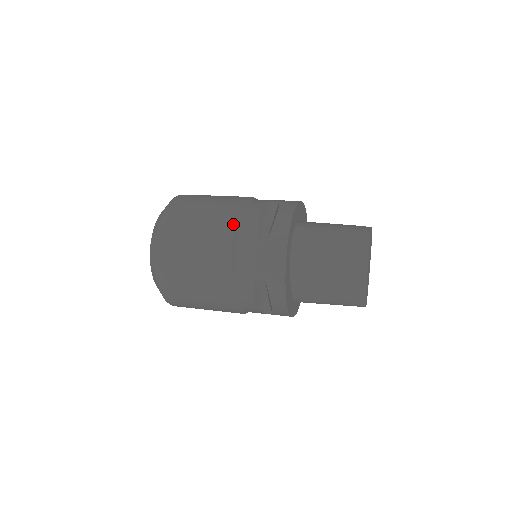
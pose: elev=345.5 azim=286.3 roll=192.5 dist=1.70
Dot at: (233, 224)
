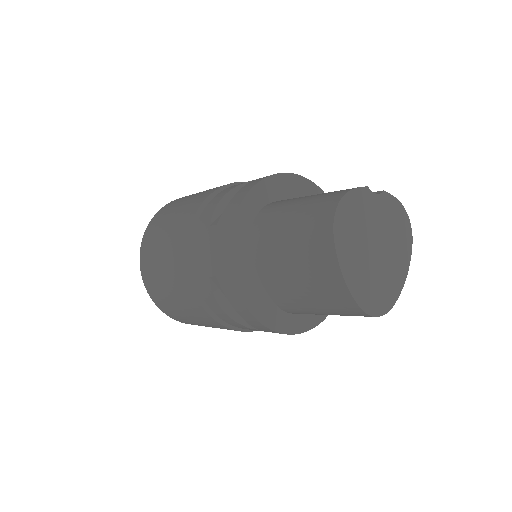
Dot at: (194, 213)
